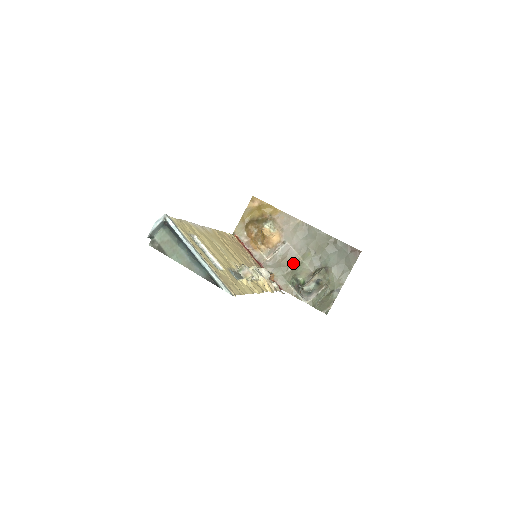
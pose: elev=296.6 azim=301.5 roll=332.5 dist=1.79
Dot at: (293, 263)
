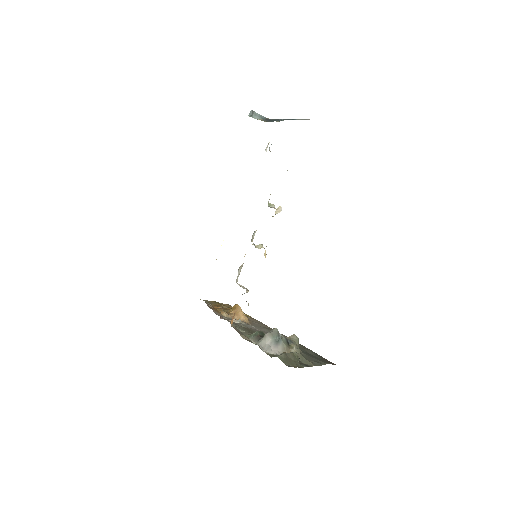
Dot at: occluded
